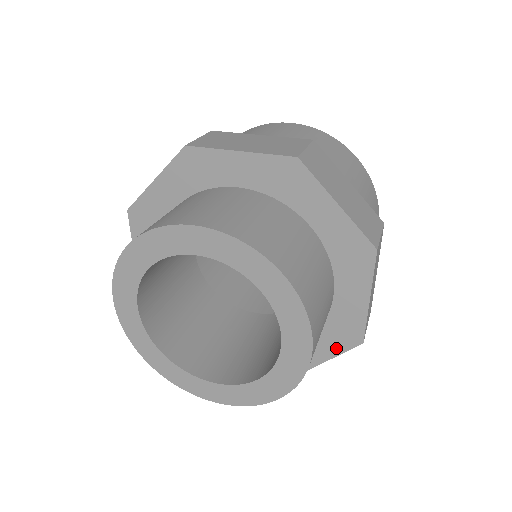
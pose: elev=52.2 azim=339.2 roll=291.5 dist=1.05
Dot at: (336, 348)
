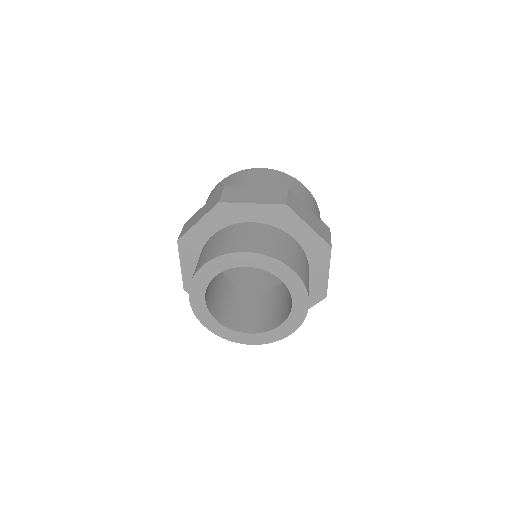
Dot at: occluded
